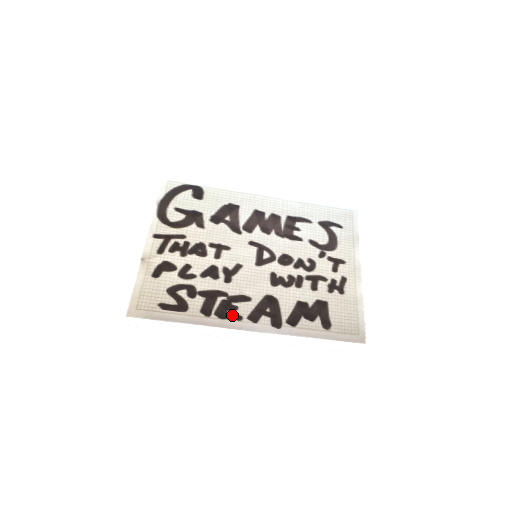
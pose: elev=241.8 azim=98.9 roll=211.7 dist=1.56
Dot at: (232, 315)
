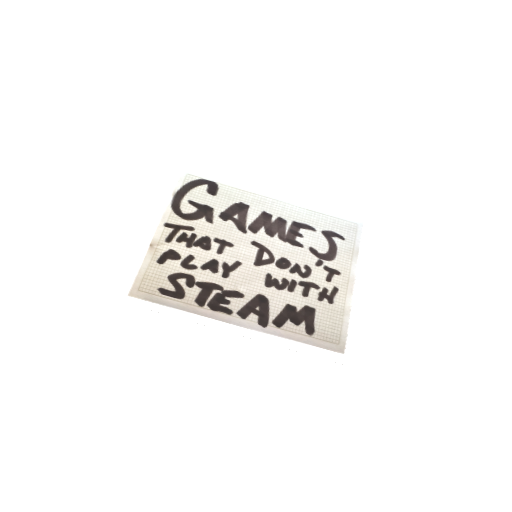
Dot at: (223, 308)
